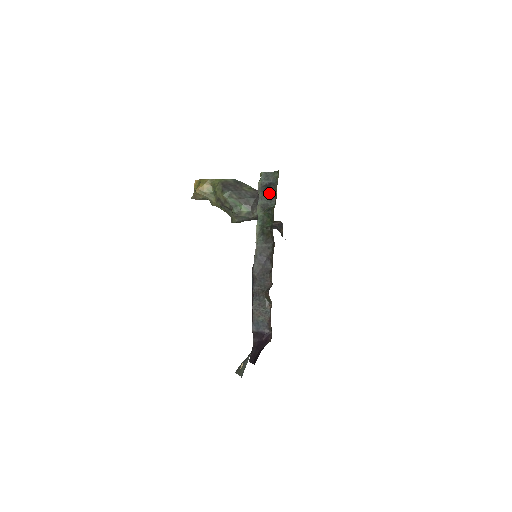
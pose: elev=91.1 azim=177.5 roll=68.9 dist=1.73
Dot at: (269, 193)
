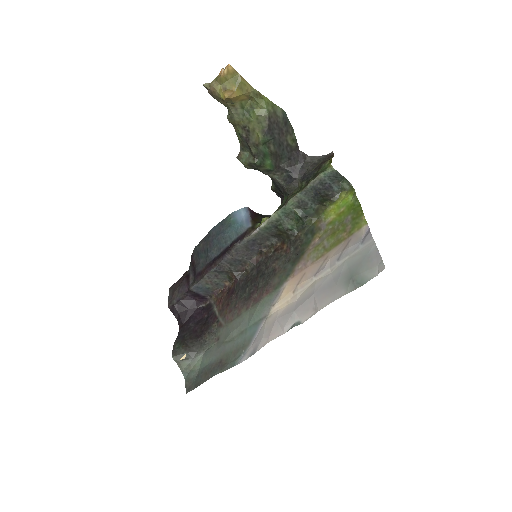
Dot at: (320, 197)
